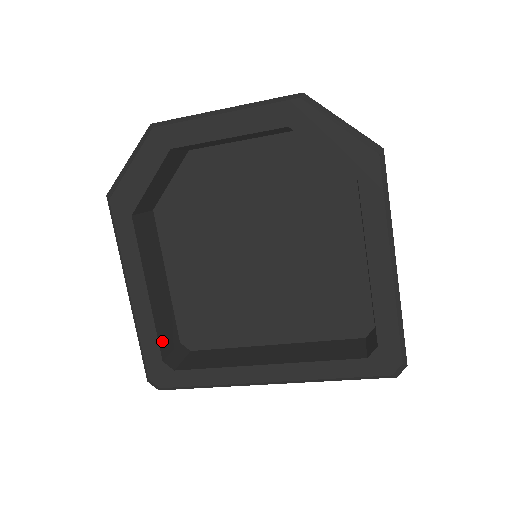
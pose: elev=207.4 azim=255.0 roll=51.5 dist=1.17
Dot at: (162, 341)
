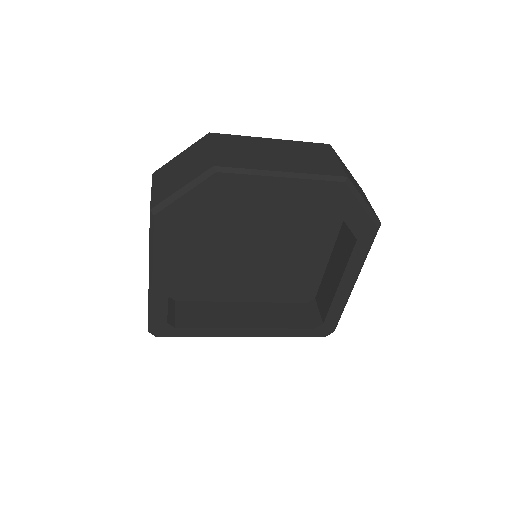
Dot at: occluded
